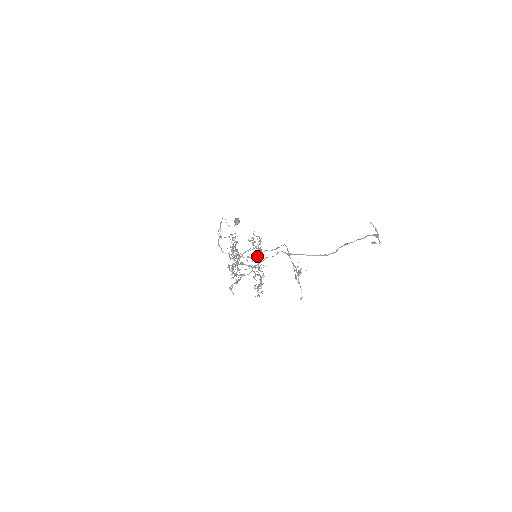
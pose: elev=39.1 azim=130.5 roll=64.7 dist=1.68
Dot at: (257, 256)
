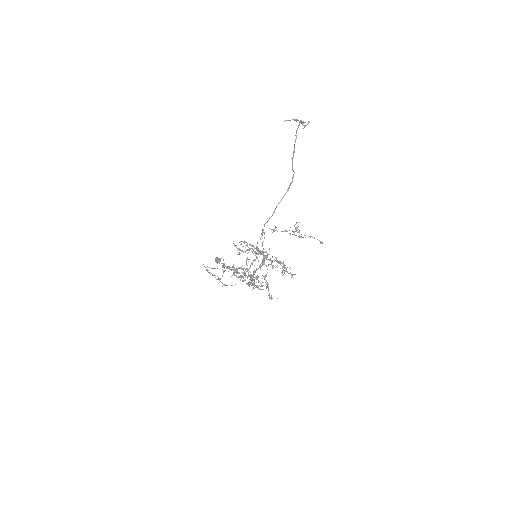
Dot at: (256, 253)
